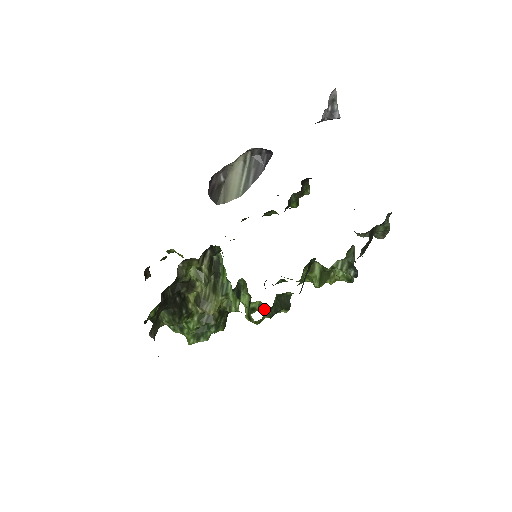
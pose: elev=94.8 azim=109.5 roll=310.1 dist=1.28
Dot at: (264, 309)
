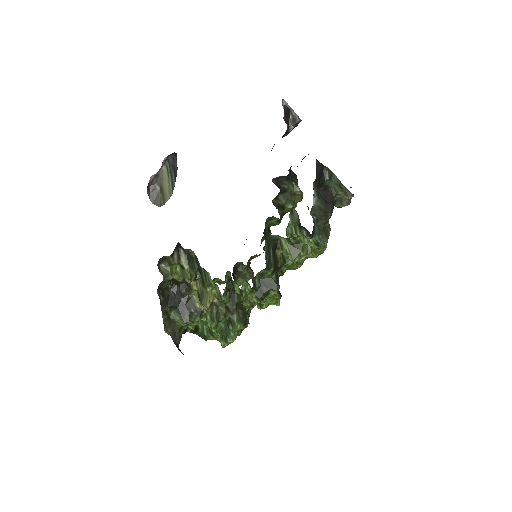
Dot at: (275, 302)
